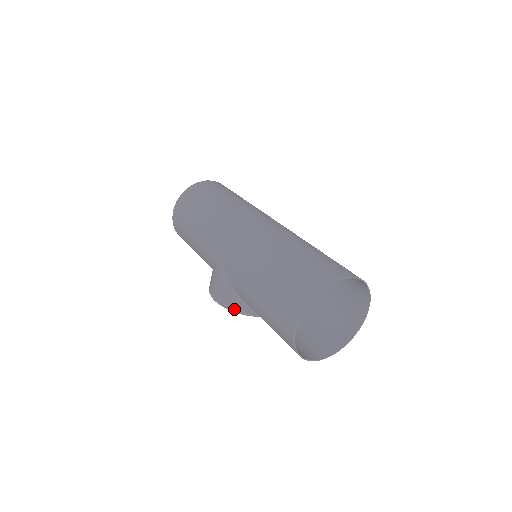
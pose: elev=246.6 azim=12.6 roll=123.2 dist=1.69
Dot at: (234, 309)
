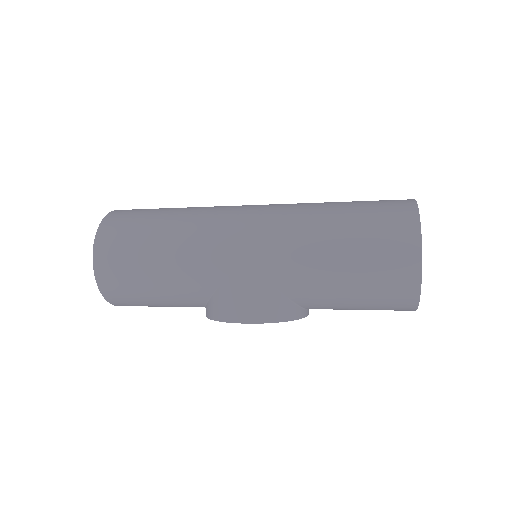
Dot at: (282, 318)
